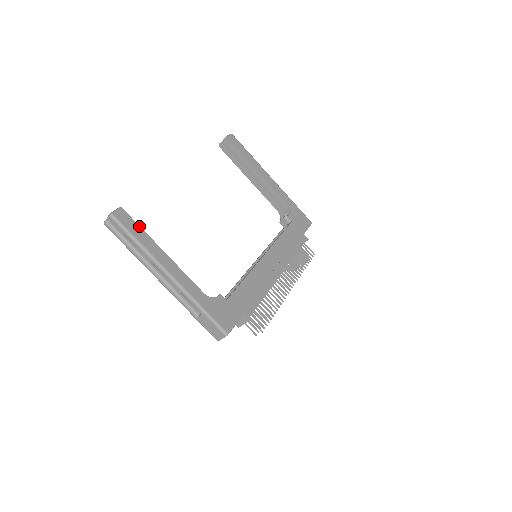
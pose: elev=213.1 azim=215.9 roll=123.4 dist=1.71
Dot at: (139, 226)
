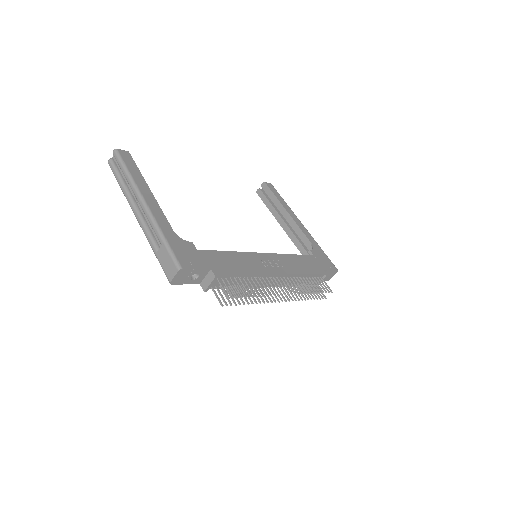
Dot at: occluded
